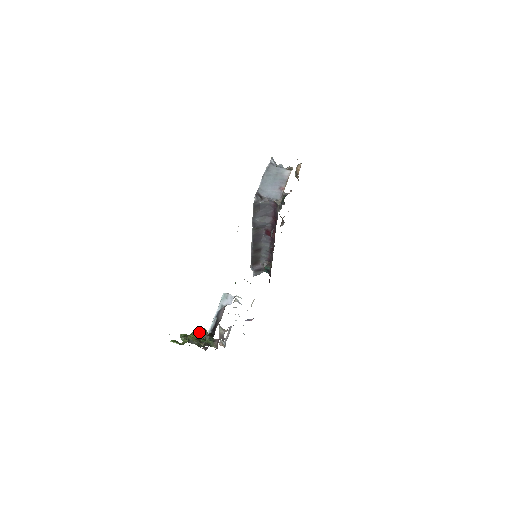
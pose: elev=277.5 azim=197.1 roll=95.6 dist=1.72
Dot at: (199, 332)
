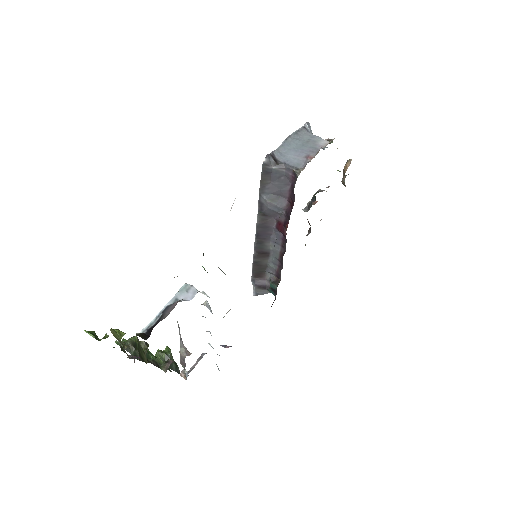
Dot at: (159, 350)
